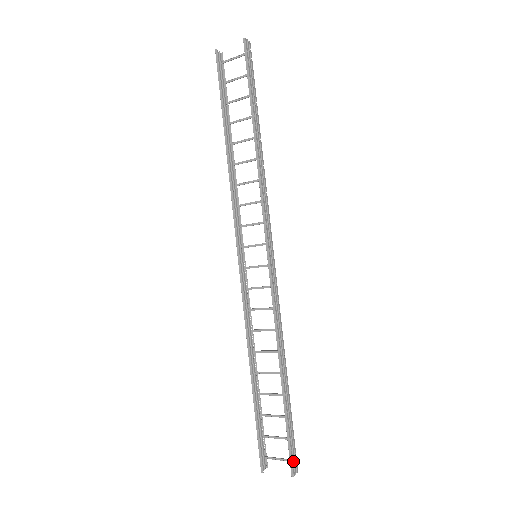
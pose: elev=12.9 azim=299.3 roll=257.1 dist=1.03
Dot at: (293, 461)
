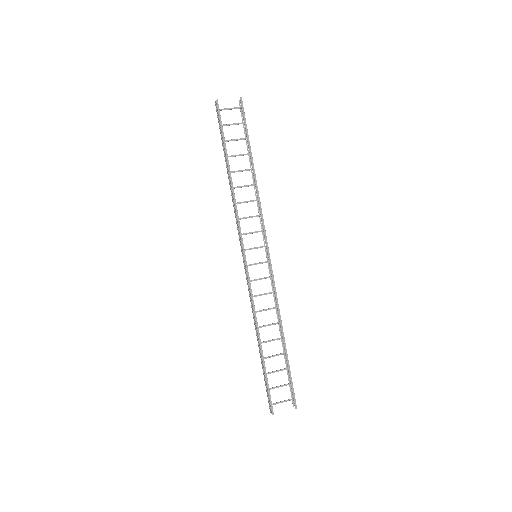
Dot at: (294, 398)
